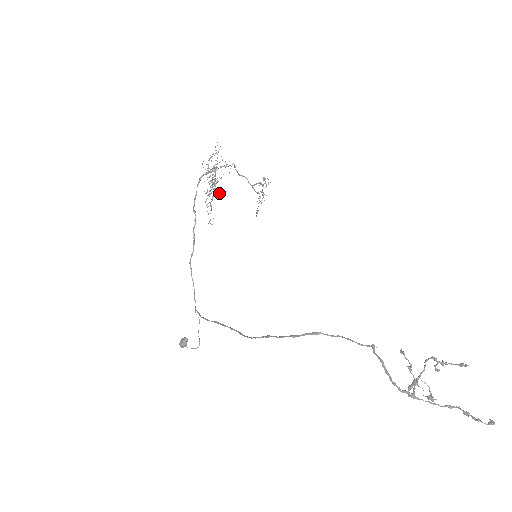
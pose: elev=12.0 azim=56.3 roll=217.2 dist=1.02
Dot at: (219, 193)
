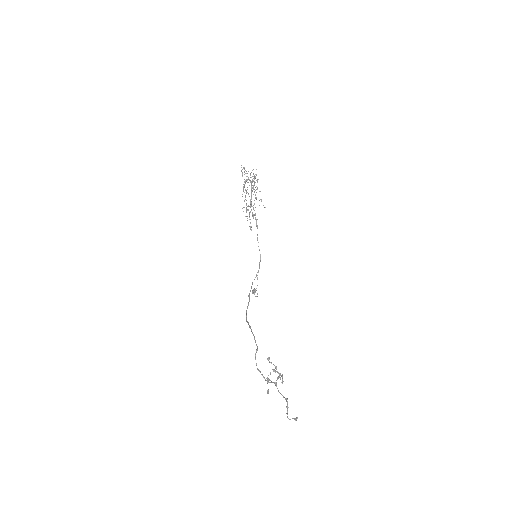
Dot at: (260, 191)
